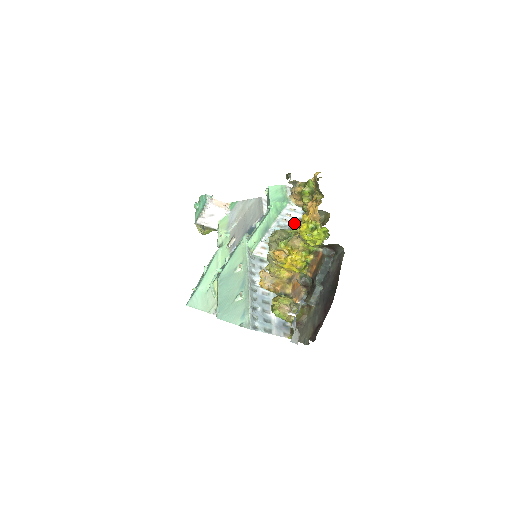
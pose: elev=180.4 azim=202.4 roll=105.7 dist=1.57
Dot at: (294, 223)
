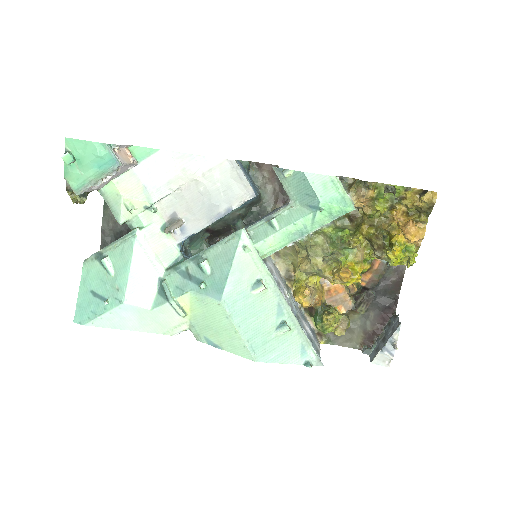
Dot at: occluded
